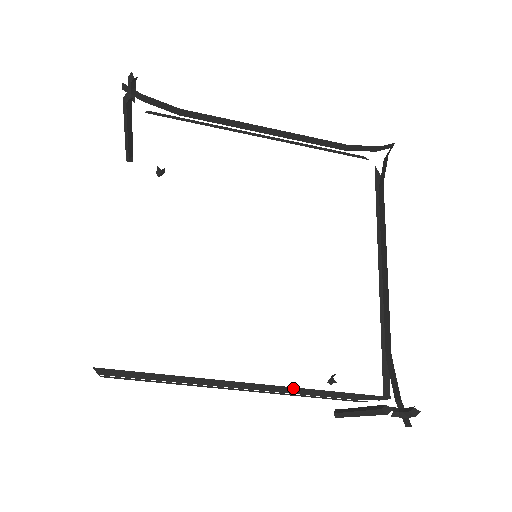
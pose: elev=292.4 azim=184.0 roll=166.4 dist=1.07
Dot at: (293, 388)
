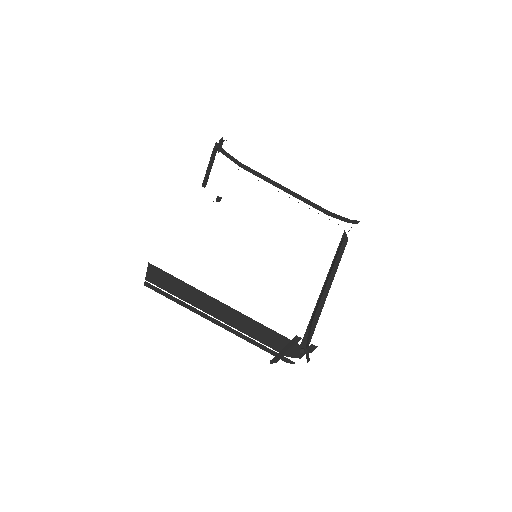
Dot at: (249, 320)
